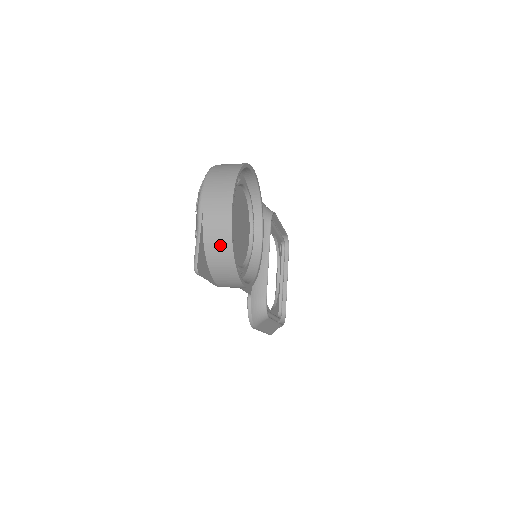
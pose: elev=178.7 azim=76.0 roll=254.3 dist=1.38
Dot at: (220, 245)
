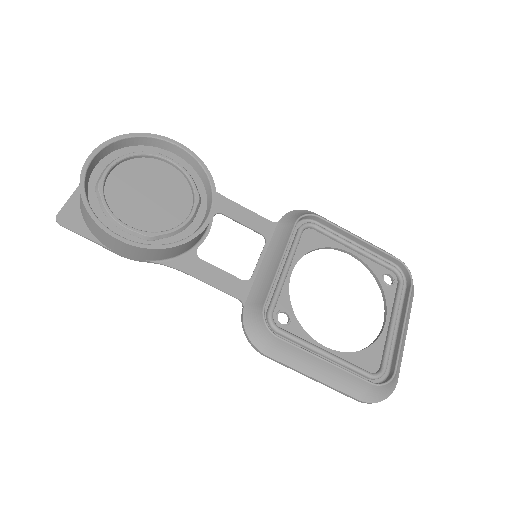
Dot at: occluded
